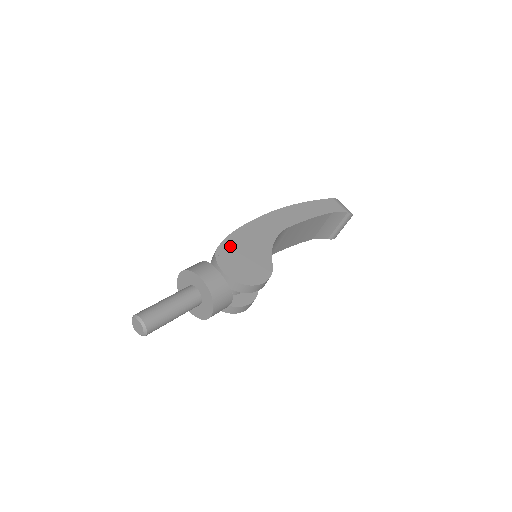
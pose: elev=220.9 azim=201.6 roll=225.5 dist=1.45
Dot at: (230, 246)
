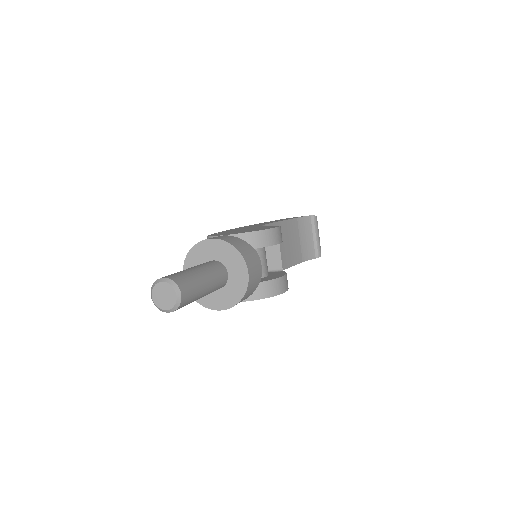
Dot at: occluded
